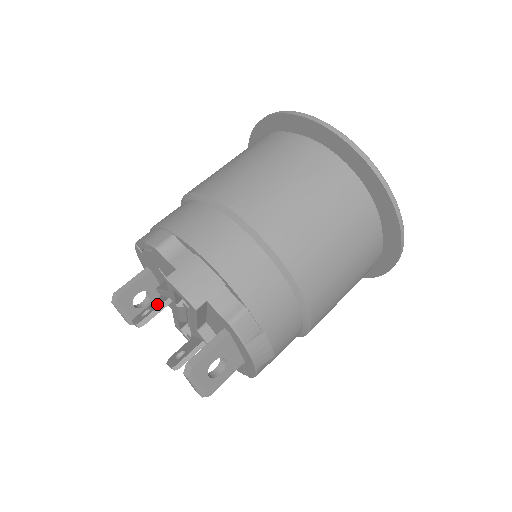
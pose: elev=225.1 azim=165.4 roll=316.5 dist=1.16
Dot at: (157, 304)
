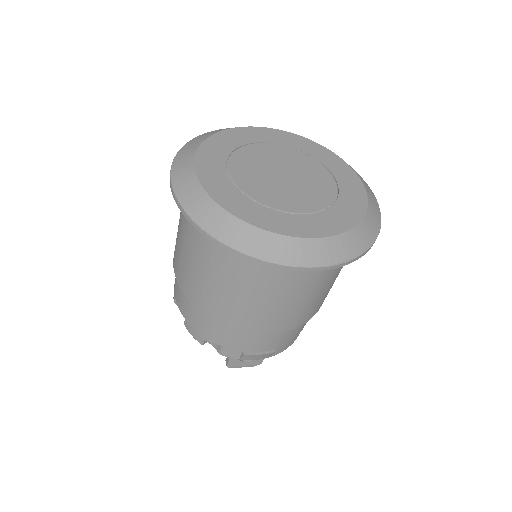
Dot at: occluded
